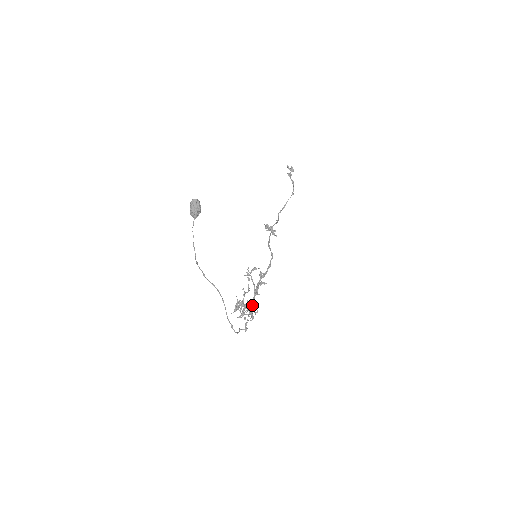
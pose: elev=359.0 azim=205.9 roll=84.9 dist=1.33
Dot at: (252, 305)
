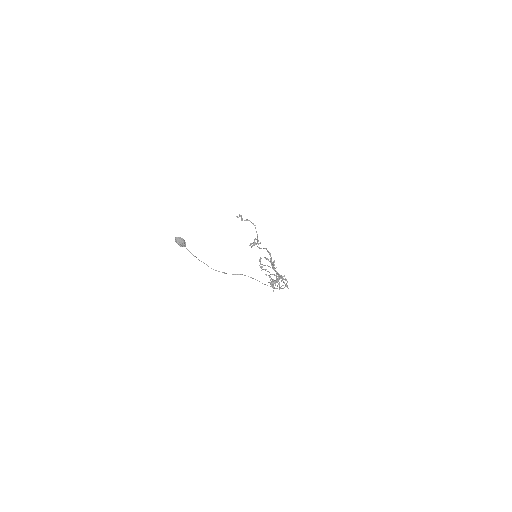
Dot at: occluded
